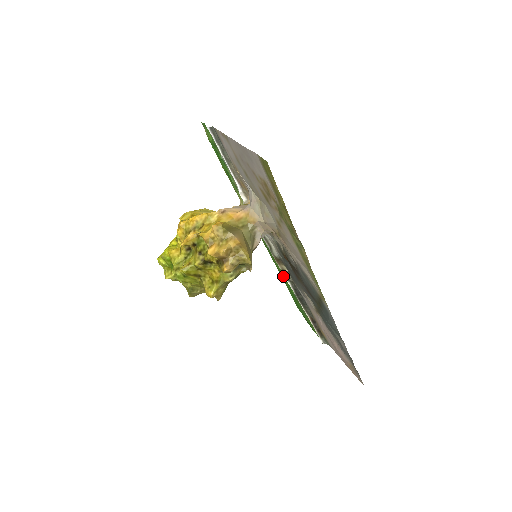
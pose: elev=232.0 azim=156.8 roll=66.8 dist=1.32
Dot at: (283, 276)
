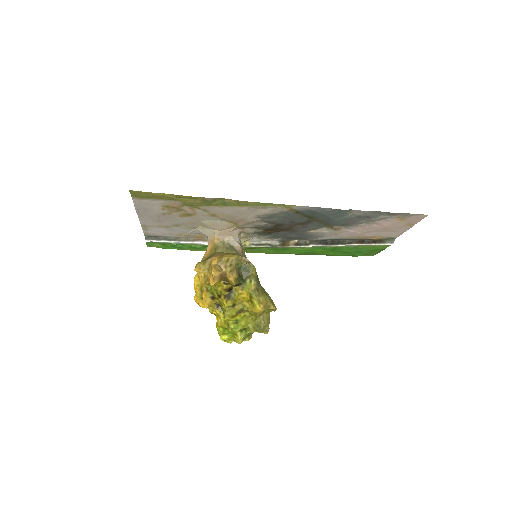
Dot at: (308, 250)
